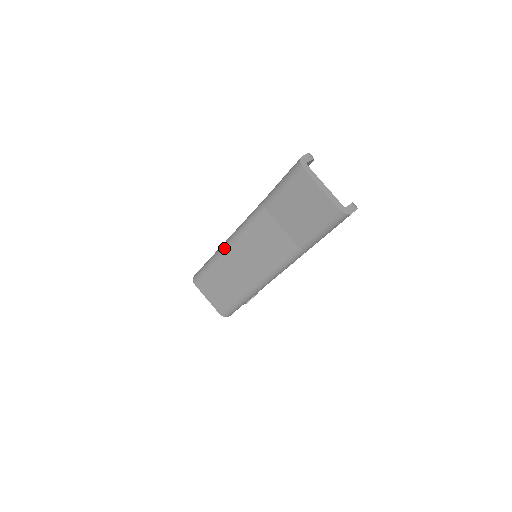
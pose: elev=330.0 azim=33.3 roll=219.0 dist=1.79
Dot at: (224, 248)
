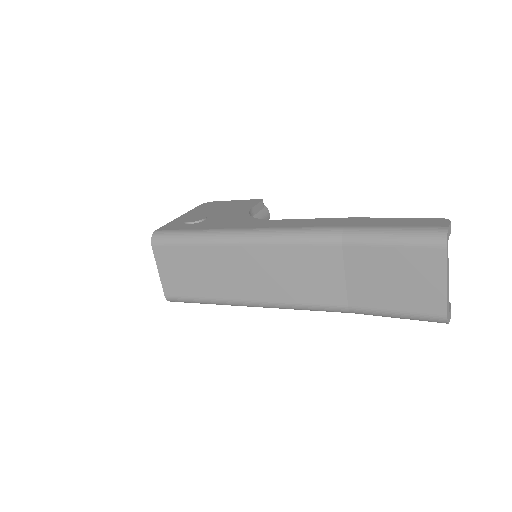
Dot at: (236, 239)
